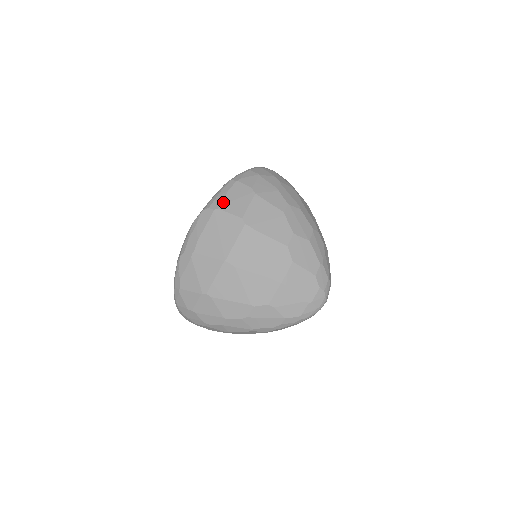
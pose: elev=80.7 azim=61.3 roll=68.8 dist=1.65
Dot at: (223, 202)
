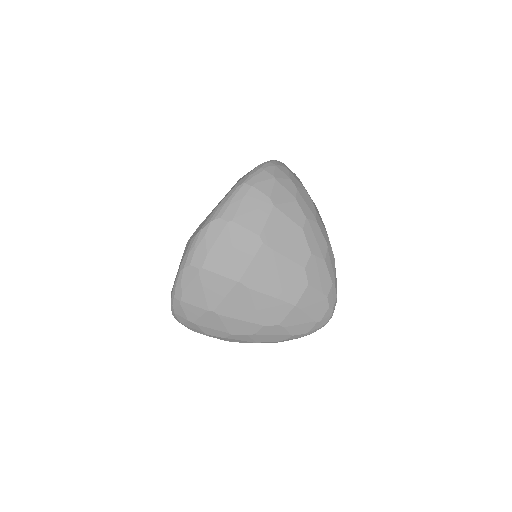
Dot at: (238, 213)
